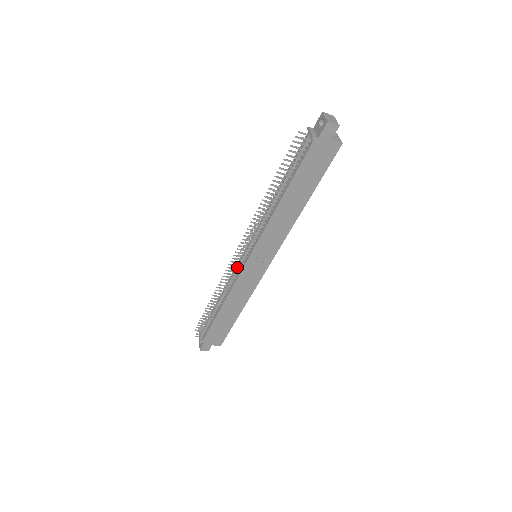
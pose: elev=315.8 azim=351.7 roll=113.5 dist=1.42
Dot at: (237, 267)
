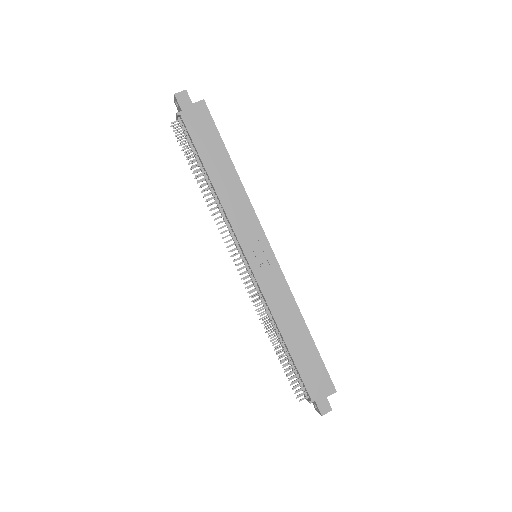
Dot at: (252, 281)
